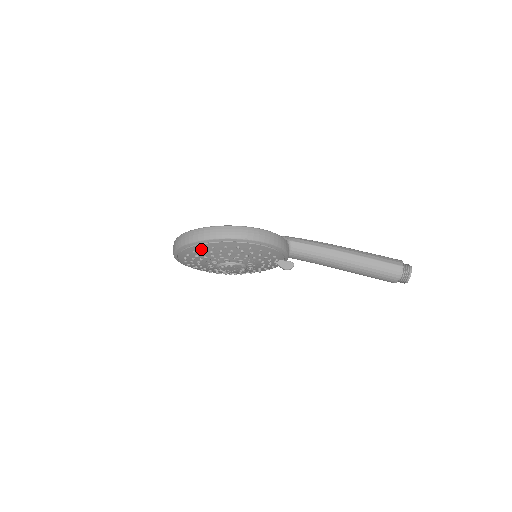
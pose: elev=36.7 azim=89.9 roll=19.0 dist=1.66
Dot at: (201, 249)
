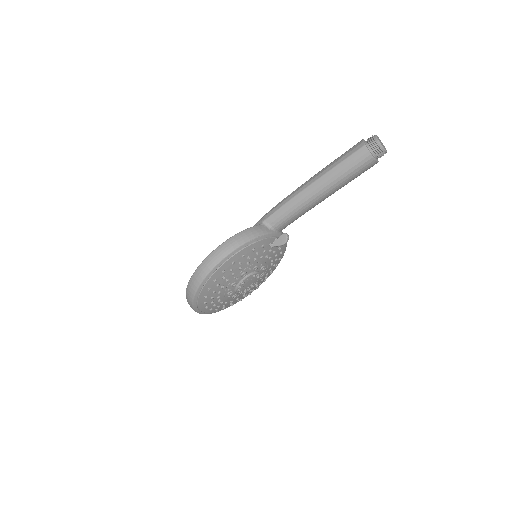
Dot at: (204, 298)
